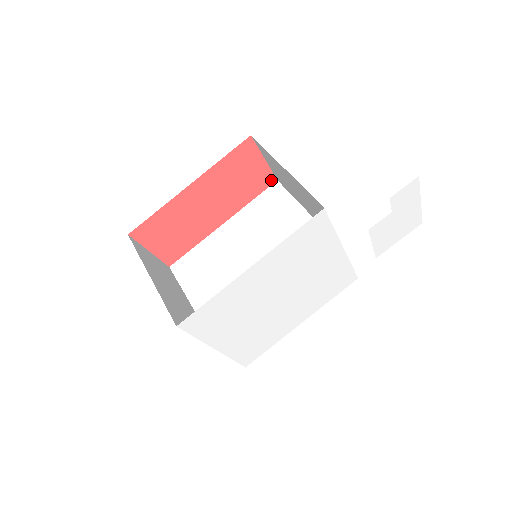
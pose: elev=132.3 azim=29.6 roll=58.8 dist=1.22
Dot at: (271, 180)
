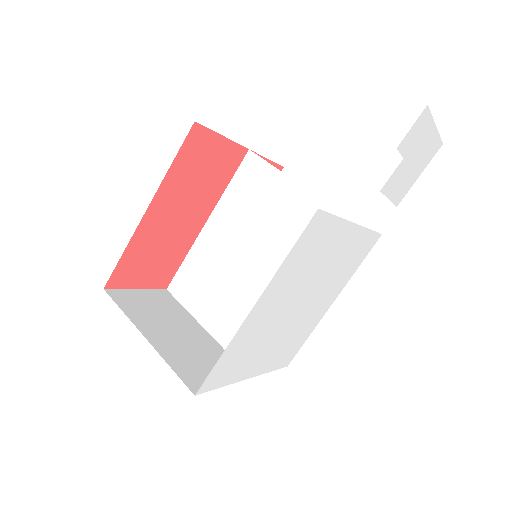
Dot at: (241, 153)
